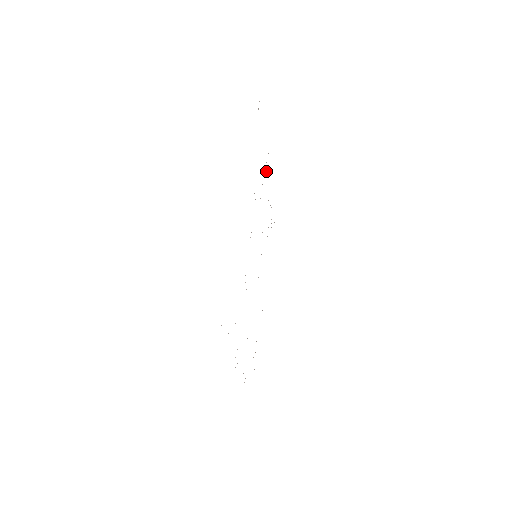
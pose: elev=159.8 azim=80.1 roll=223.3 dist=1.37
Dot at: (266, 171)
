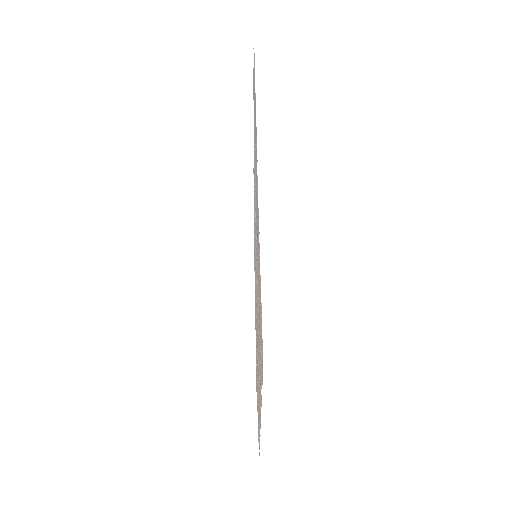
Dot at: occluded
